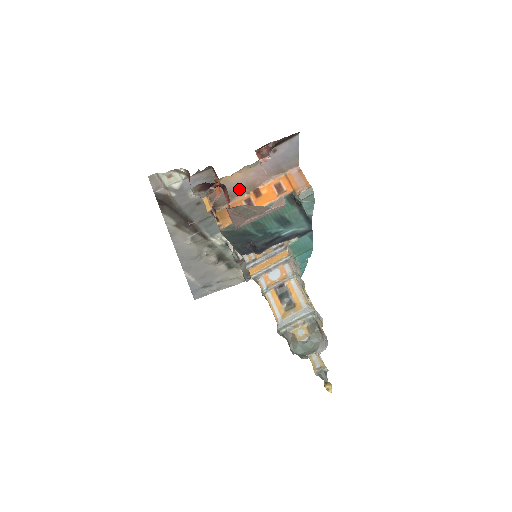
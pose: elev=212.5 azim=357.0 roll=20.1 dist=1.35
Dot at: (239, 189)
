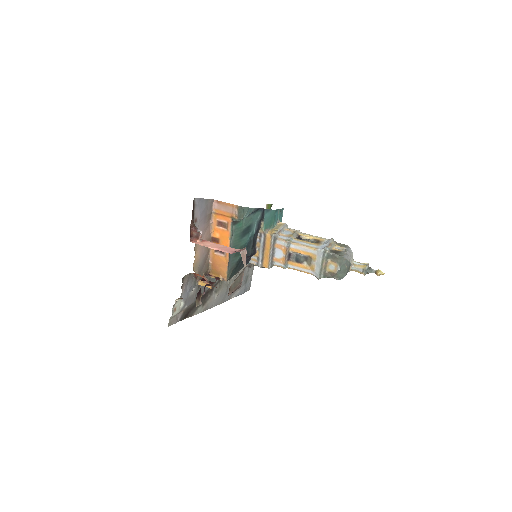
Dot at: (205, 253)
